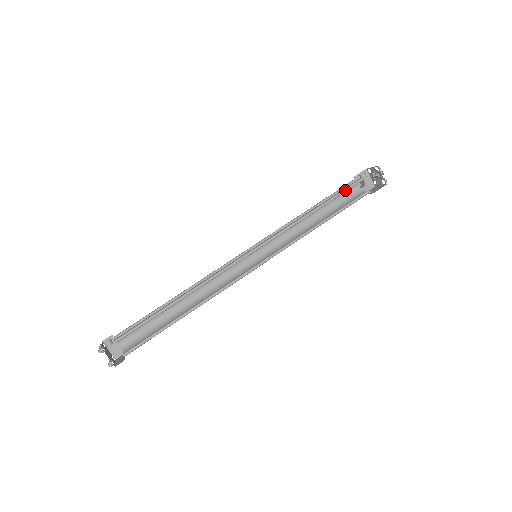
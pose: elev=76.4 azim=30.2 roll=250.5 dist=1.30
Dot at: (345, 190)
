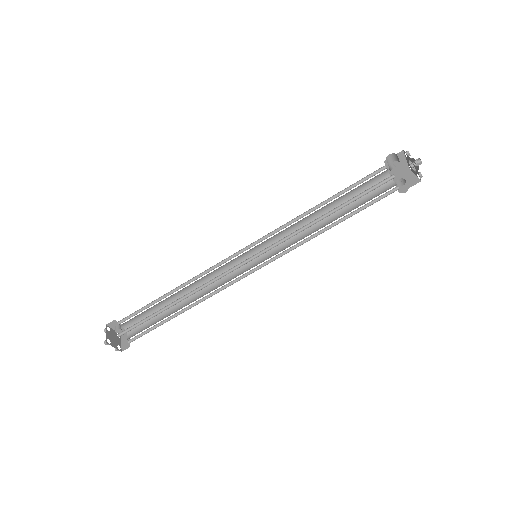
Dot at: (362, 182)
